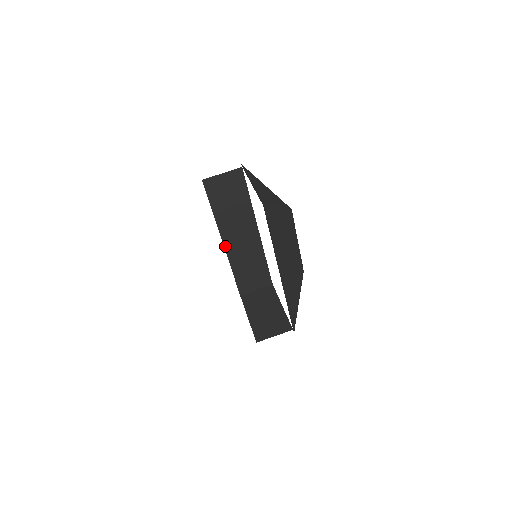
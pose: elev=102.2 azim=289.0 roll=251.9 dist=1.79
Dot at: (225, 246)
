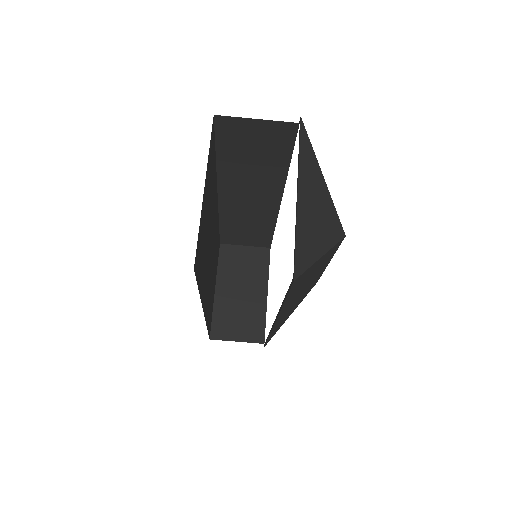
Dot at: (220, 199)
